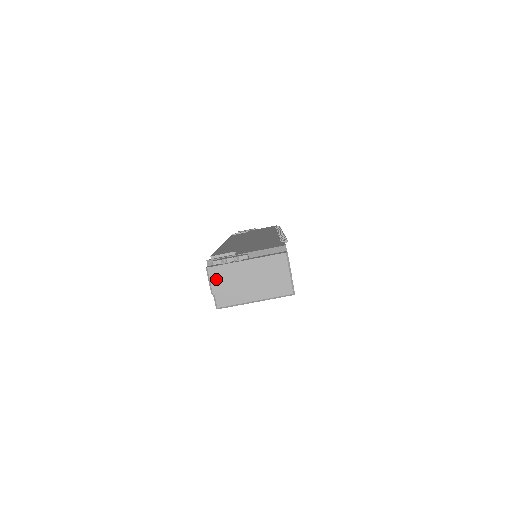
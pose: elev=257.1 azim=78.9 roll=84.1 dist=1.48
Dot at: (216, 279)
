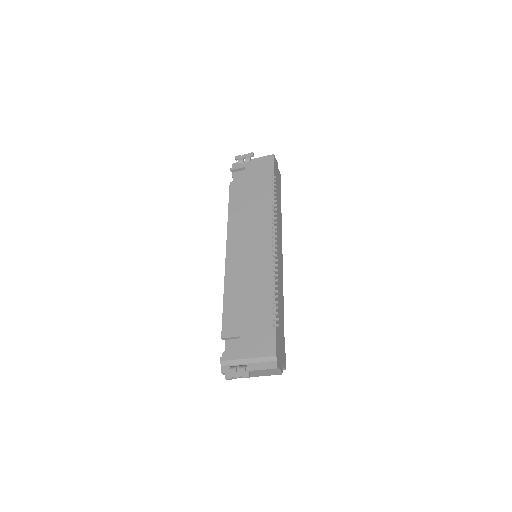
Dot at: occluded
